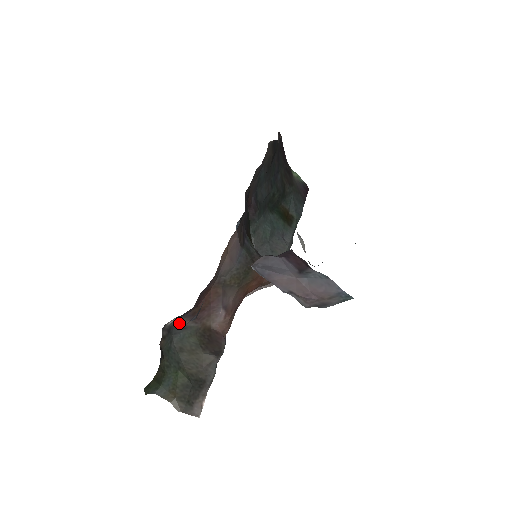
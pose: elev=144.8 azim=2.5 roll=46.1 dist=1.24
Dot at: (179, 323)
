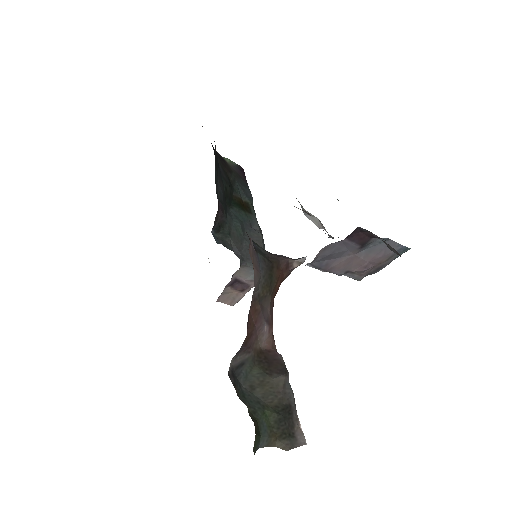
Dot at: (236, 362)
